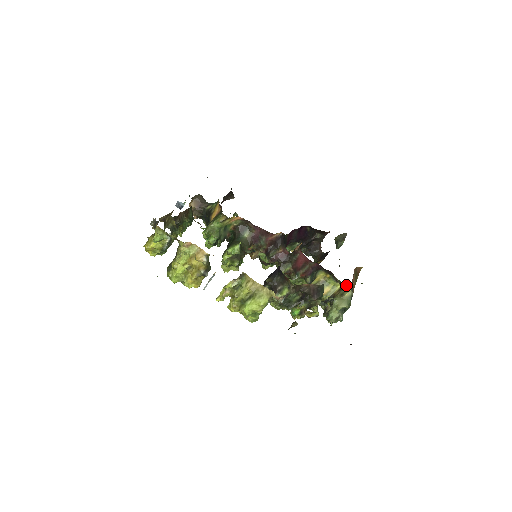
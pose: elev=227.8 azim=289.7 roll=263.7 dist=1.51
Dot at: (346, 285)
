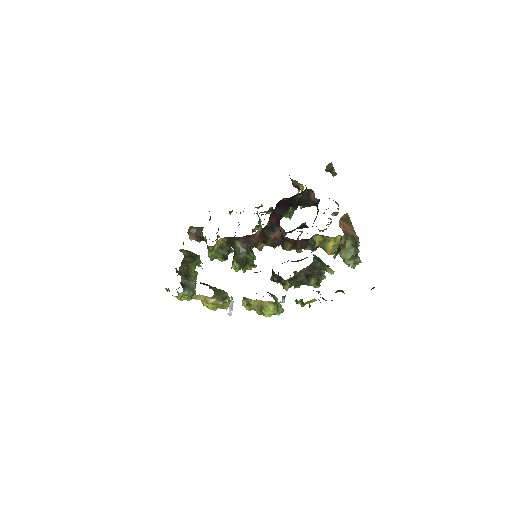
Dot at: occluded
